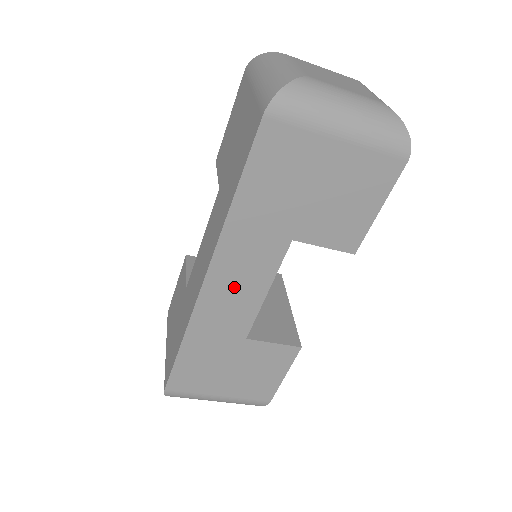
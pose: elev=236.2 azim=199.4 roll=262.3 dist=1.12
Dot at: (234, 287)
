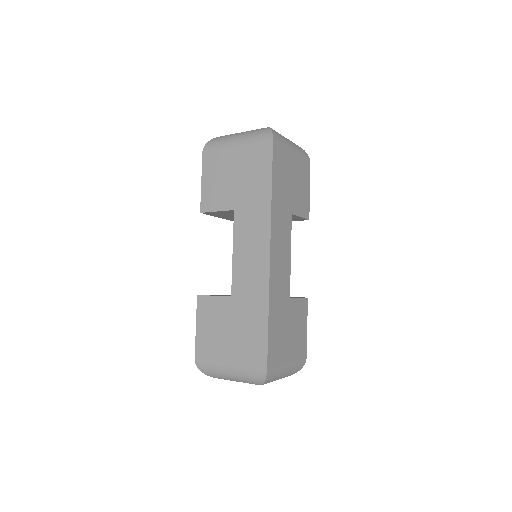
Dot at: (280, 254)
